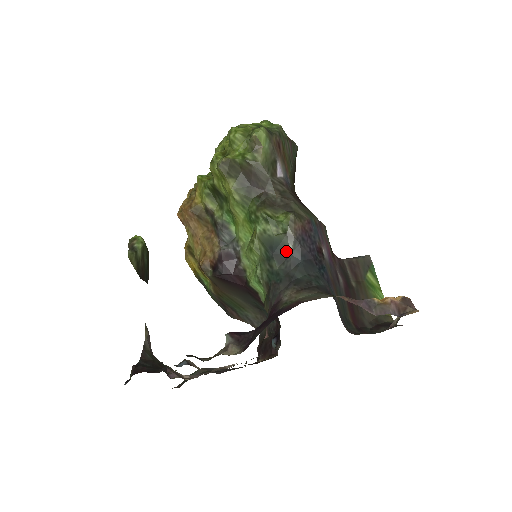
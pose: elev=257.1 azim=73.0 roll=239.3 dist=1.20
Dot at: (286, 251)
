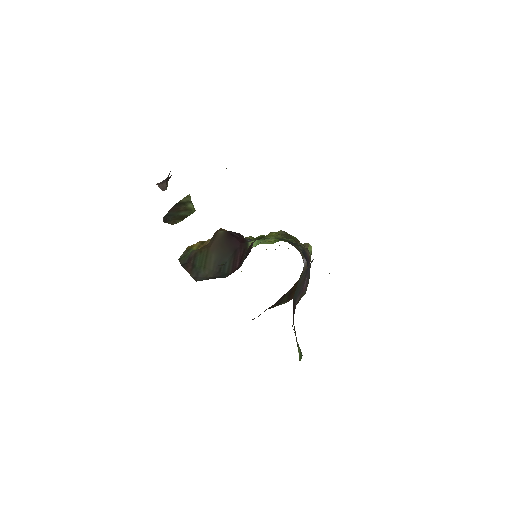
Dot at: (296, 245)
